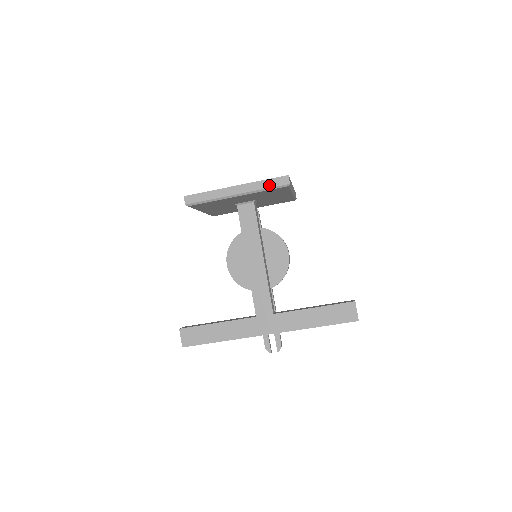
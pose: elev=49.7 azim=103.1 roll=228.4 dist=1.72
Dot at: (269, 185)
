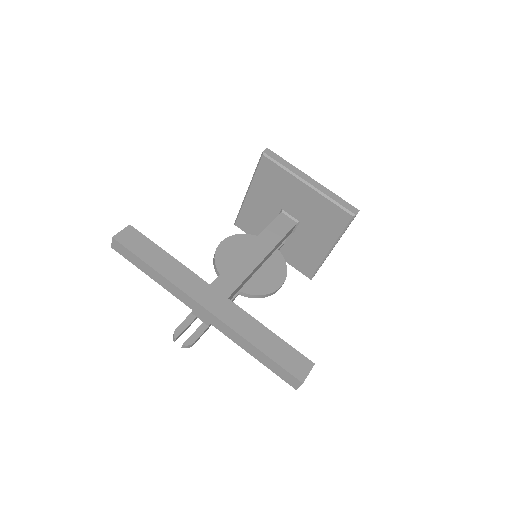
Dot at: (339, 201)
